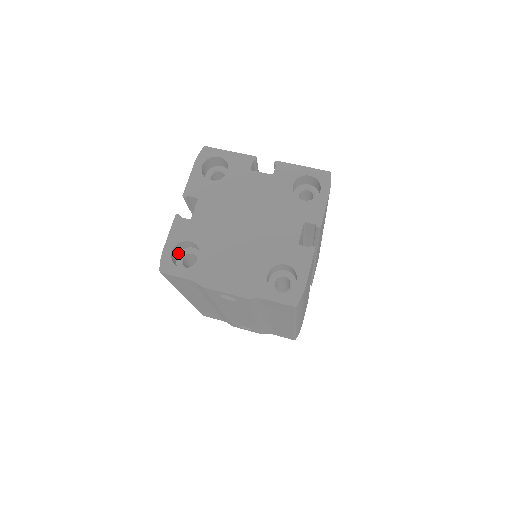
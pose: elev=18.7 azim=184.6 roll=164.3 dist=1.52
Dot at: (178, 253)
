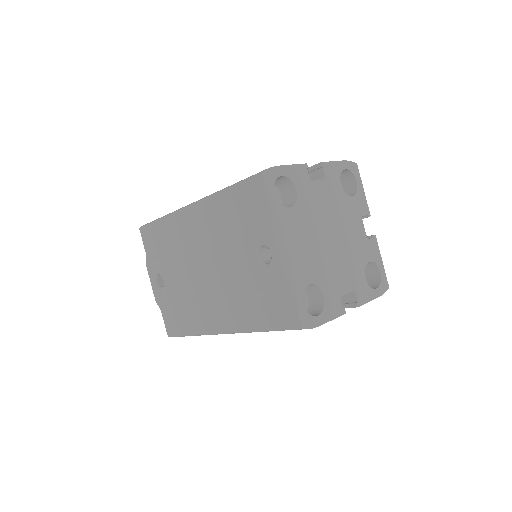
Dot at: occluded
